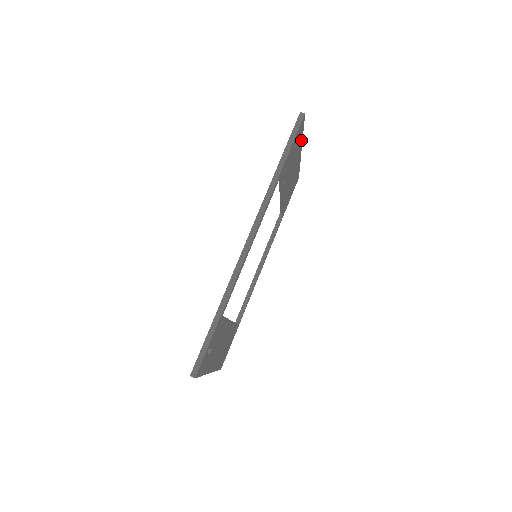
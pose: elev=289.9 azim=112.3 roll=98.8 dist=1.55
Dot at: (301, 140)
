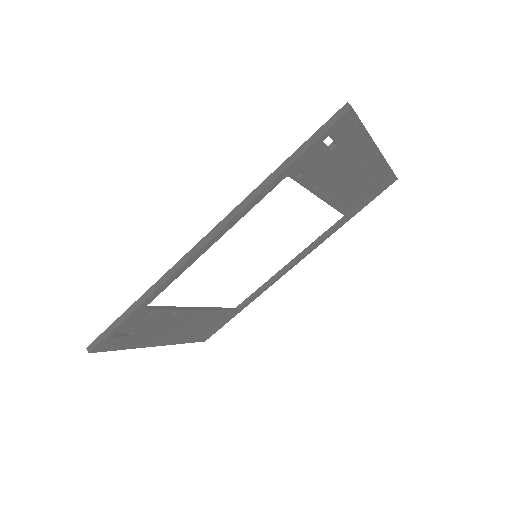
Dot at: (365, 139)
